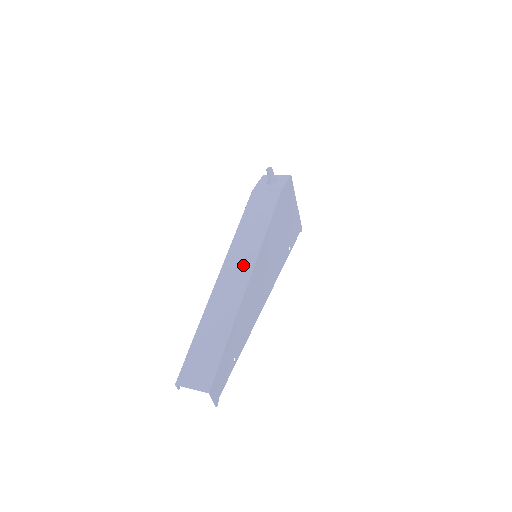
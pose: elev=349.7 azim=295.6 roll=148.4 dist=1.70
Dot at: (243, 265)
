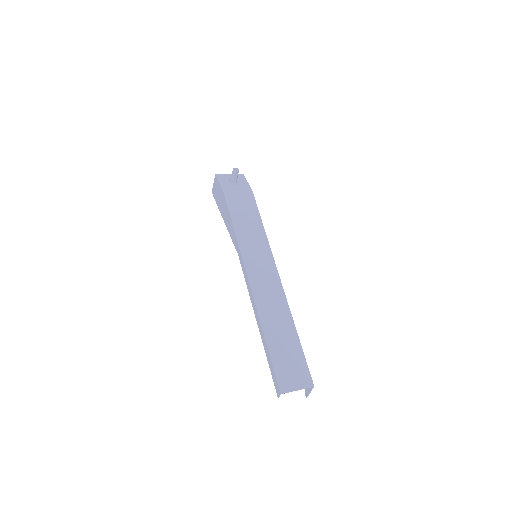
Dot at: (266, 267)
